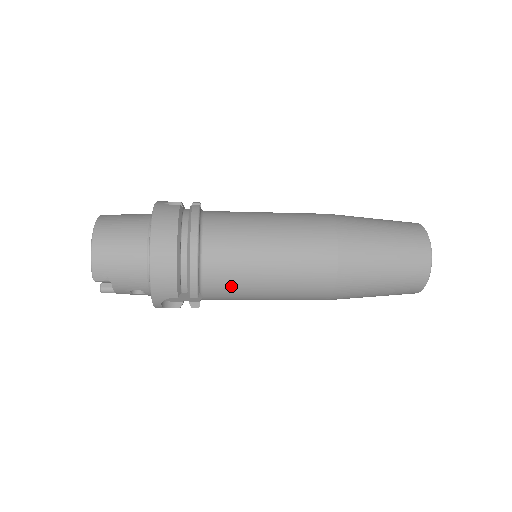
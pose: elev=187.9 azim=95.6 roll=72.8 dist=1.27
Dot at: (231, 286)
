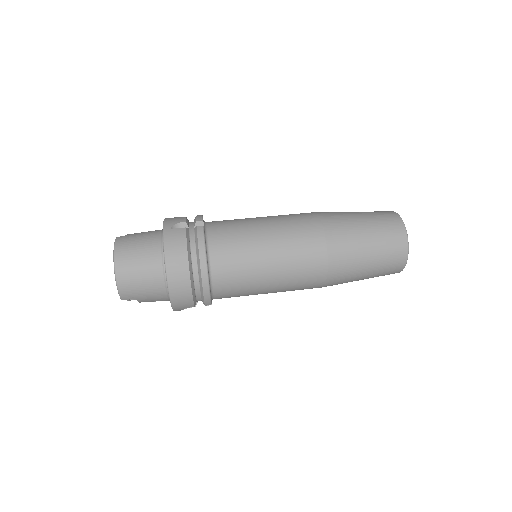
Dot at: (238, 292)
